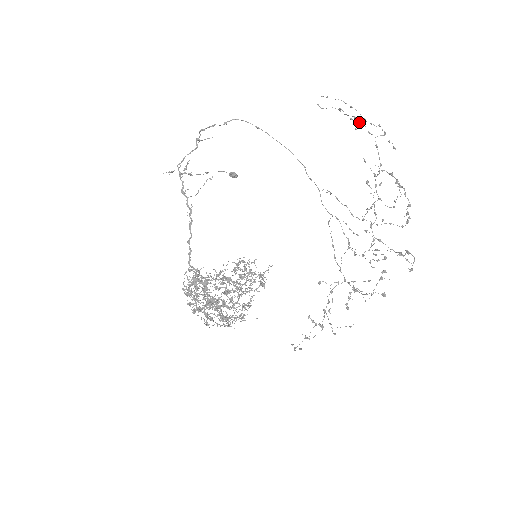
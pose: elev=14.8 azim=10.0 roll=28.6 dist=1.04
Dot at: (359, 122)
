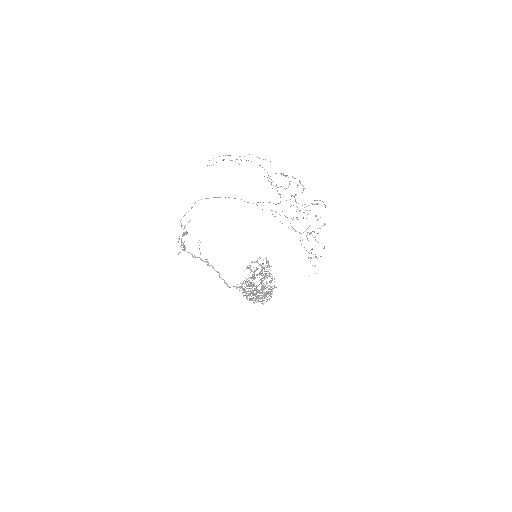
Dot at: occluded
